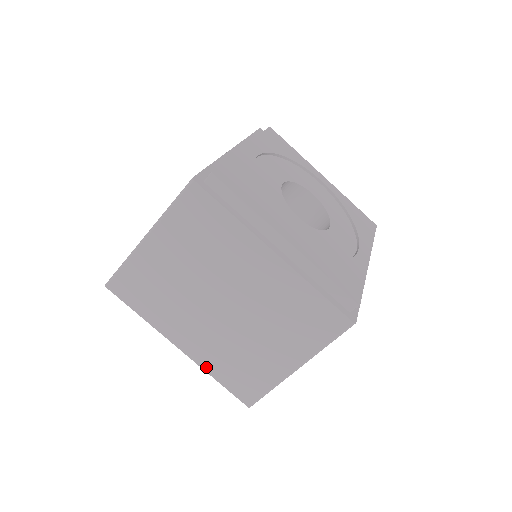
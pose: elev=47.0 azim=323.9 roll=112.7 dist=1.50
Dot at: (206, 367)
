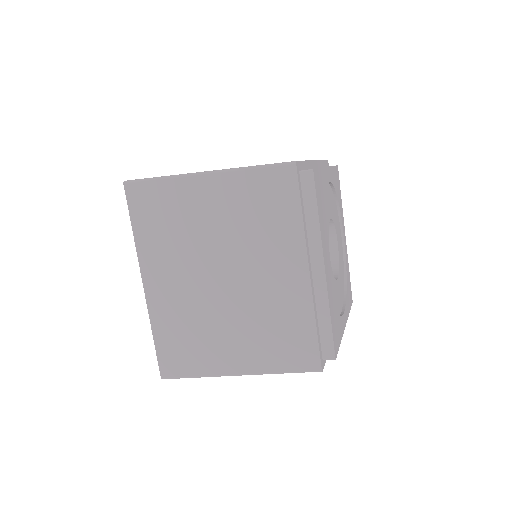
Dot at: occluded
